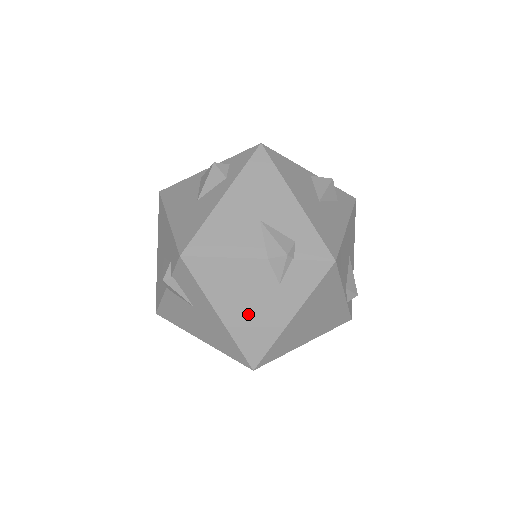
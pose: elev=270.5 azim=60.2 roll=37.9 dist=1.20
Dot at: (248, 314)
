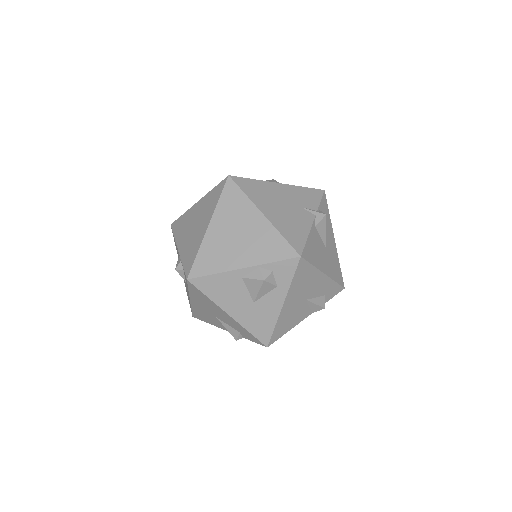
Dot at: occluded
